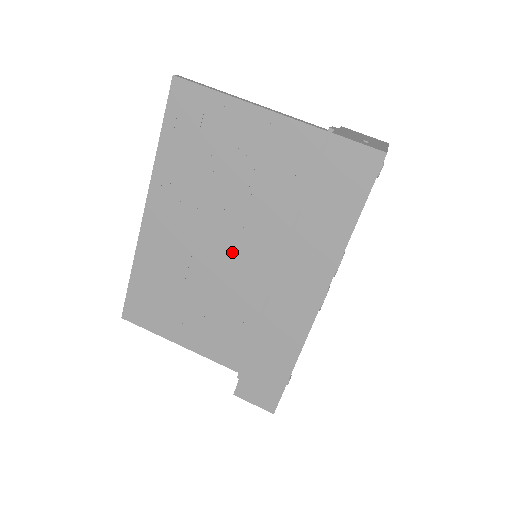
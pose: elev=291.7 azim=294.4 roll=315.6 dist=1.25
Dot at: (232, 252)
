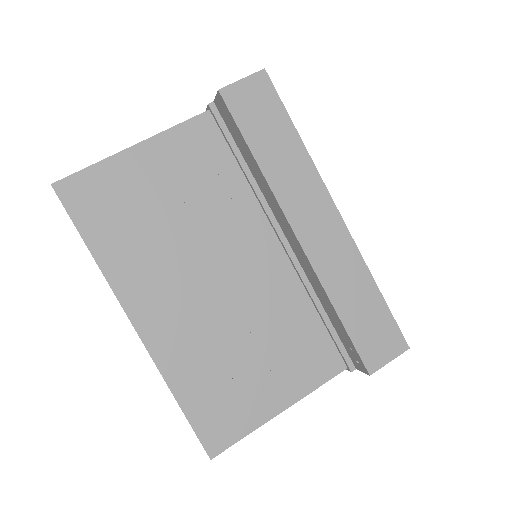
Dot at: (237, 272)
